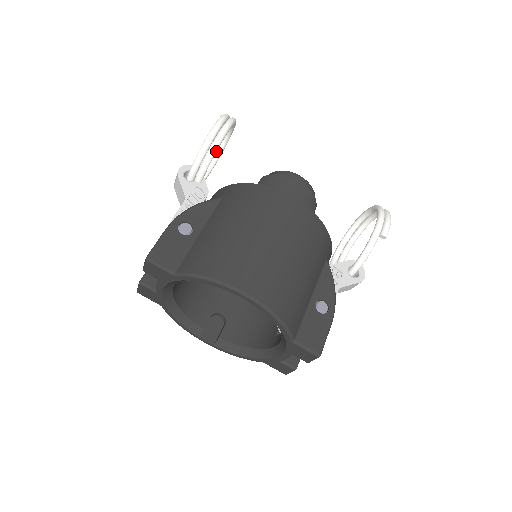
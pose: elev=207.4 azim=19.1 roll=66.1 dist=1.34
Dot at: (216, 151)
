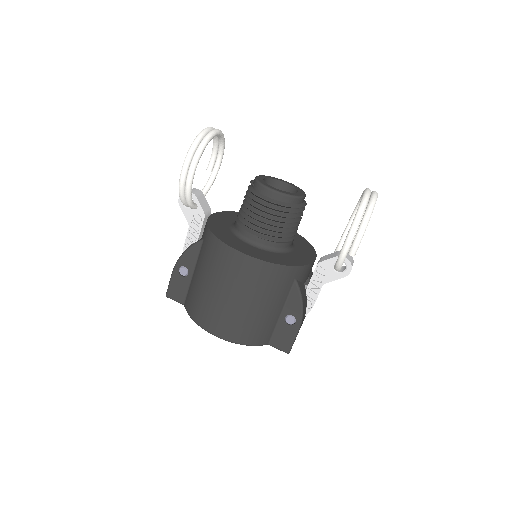
Dot at: (190, 195)
